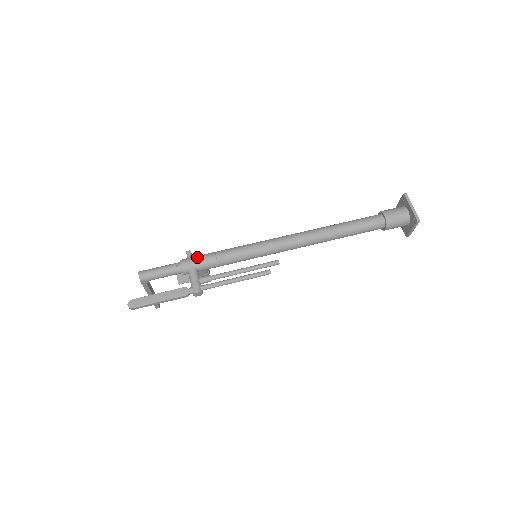
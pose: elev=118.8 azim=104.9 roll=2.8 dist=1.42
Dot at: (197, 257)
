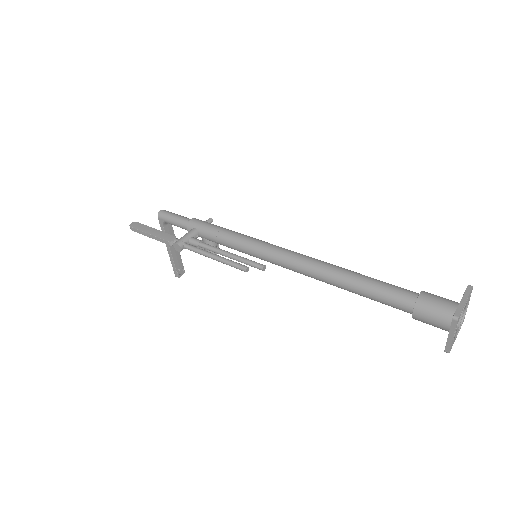
Dot at: occluded
